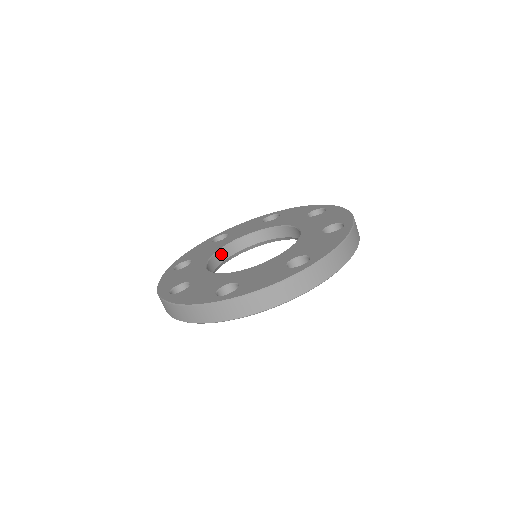
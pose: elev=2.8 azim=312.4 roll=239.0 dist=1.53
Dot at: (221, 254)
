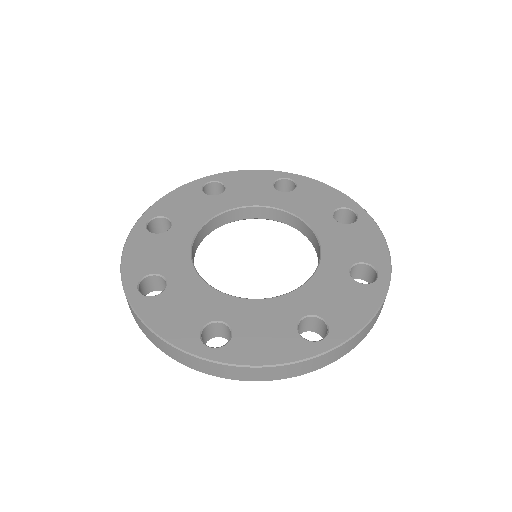
Dot at: (192, 255)
